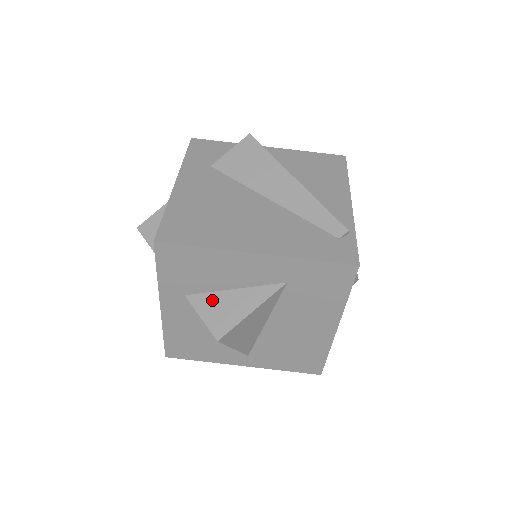
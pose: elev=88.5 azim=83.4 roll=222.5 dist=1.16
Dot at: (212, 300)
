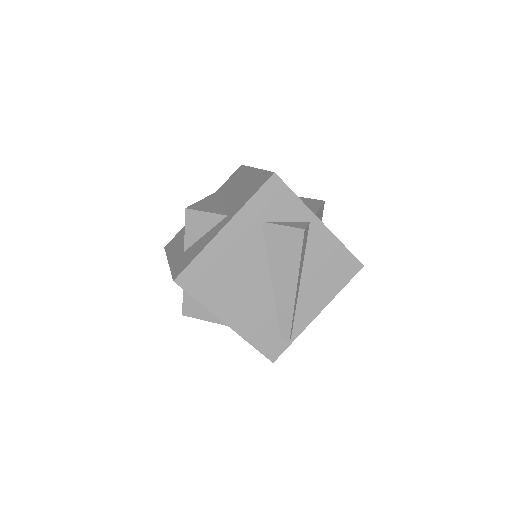
Dot at: occluded
